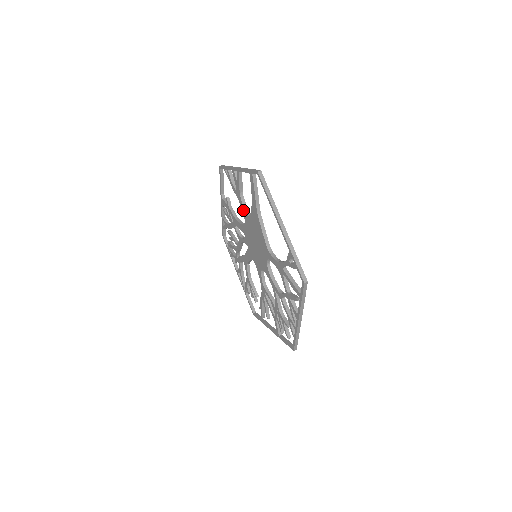
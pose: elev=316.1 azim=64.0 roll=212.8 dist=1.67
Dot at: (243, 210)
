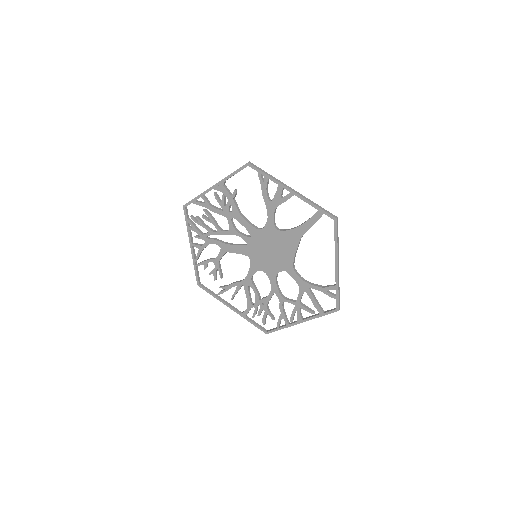
Dot at: (270, 220)
